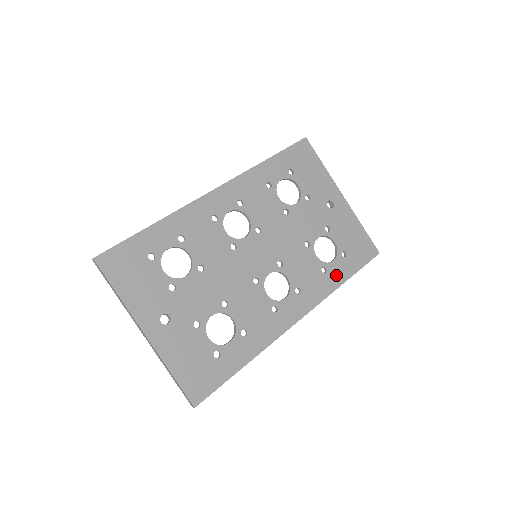
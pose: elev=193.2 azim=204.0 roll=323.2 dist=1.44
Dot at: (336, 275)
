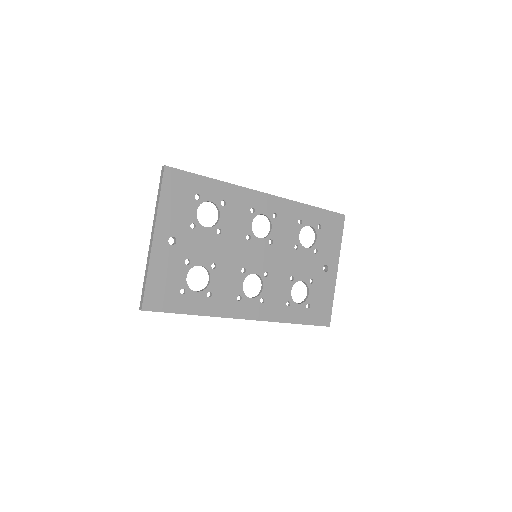
Dot at: (293, 314)
